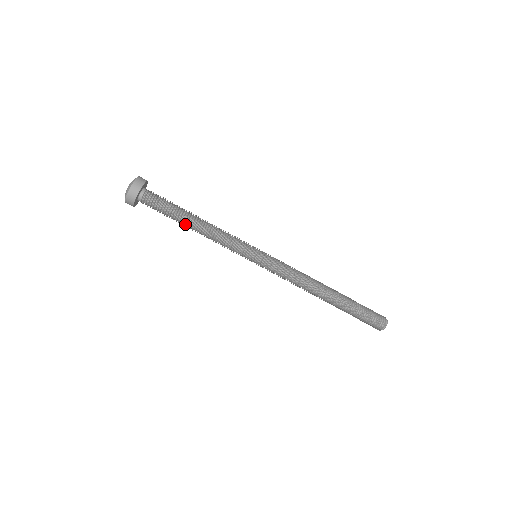
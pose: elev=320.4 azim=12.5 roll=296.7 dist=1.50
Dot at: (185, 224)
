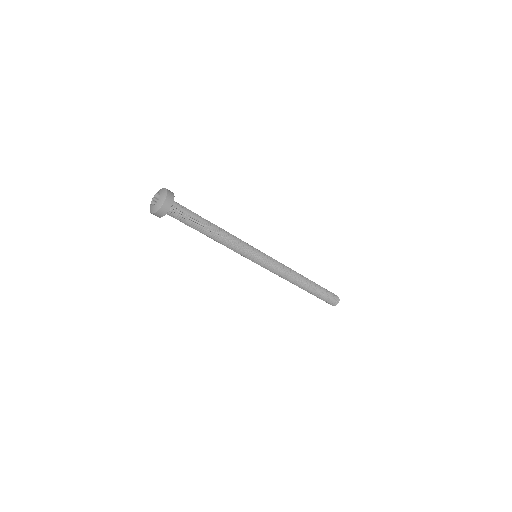
Dot at: (207, 229)
